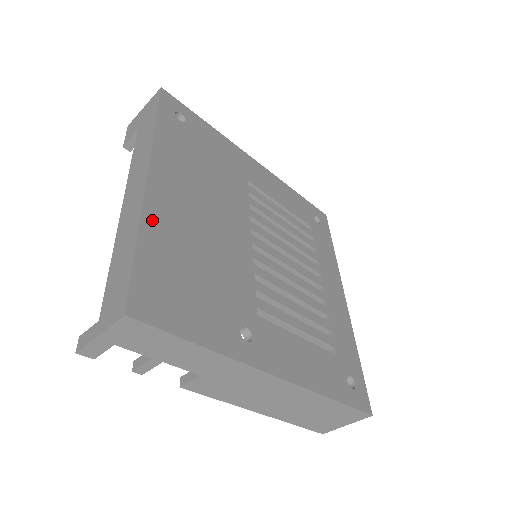
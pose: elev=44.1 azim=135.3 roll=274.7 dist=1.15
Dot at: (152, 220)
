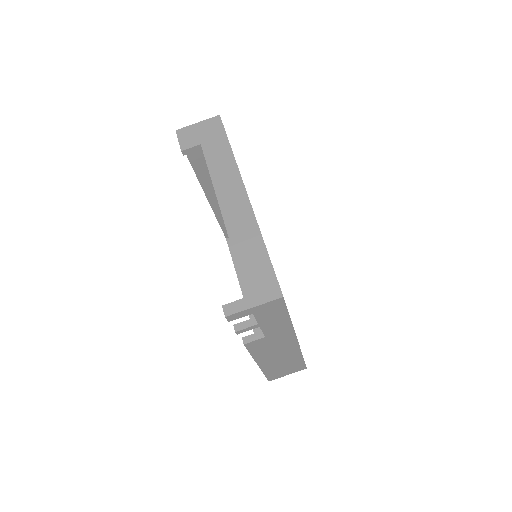
Dot at: occluded
